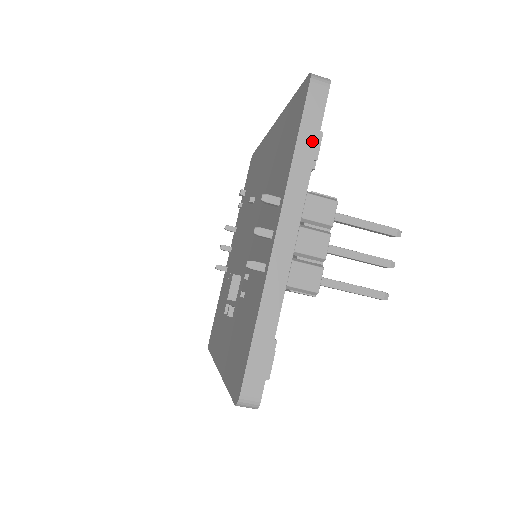
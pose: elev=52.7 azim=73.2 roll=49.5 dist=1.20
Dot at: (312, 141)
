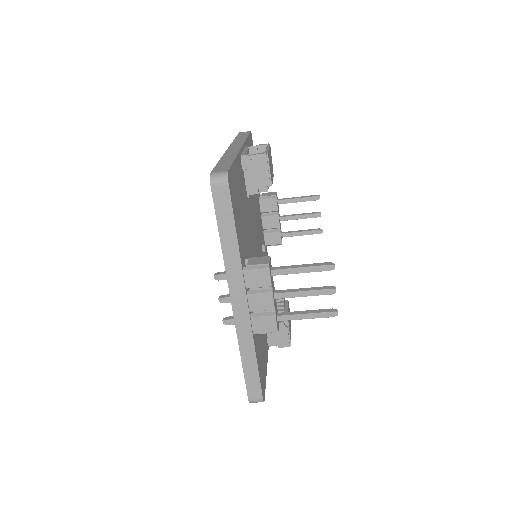
Dot at: (231, 232)
